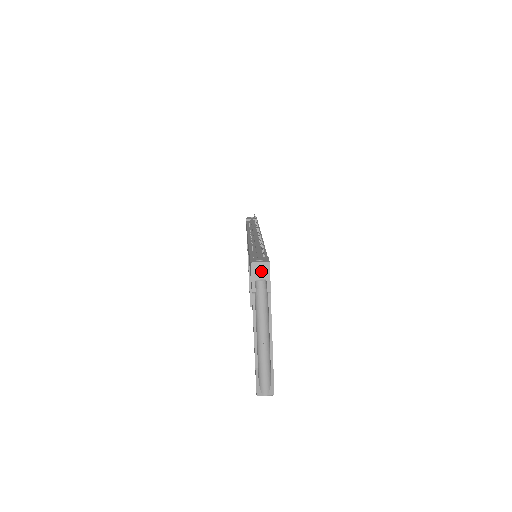
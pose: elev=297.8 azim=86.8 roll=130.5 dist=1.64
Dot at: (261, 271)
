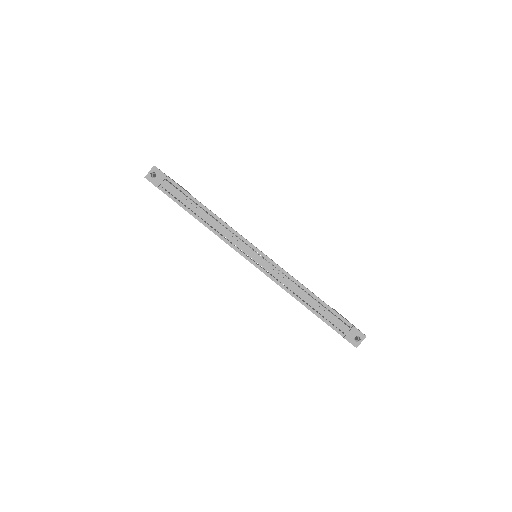
Dot at: occluded
